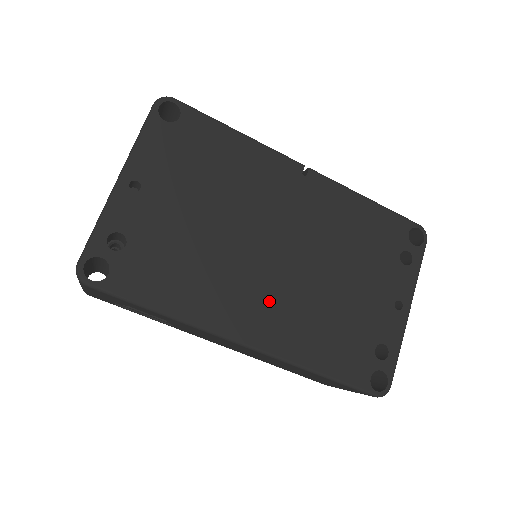
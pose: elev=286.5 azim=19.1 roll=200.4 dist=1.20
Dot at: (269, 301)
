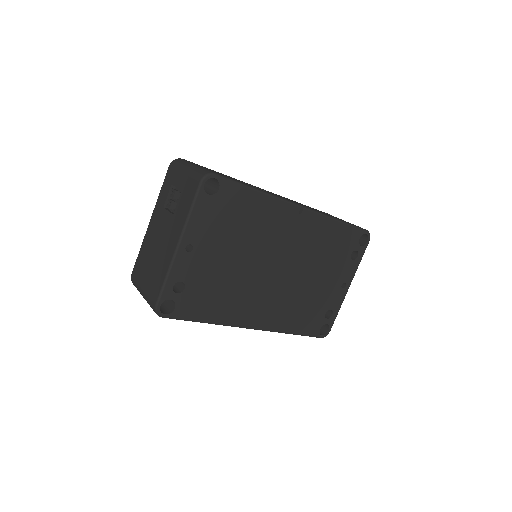
Dot at: (269, 301)
